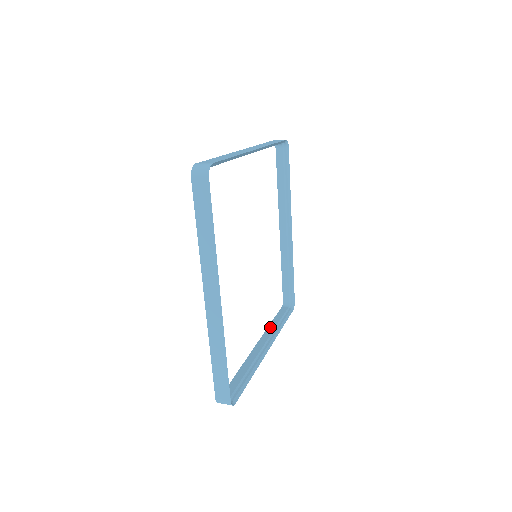
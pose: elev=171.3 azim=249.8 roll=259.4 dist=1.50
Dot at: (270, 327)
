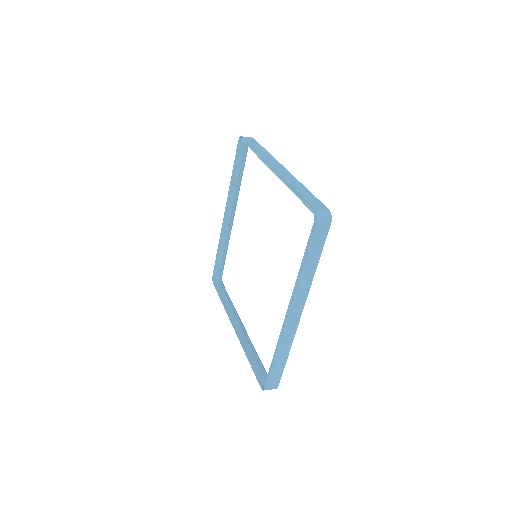
Dot at: (227, 306)
